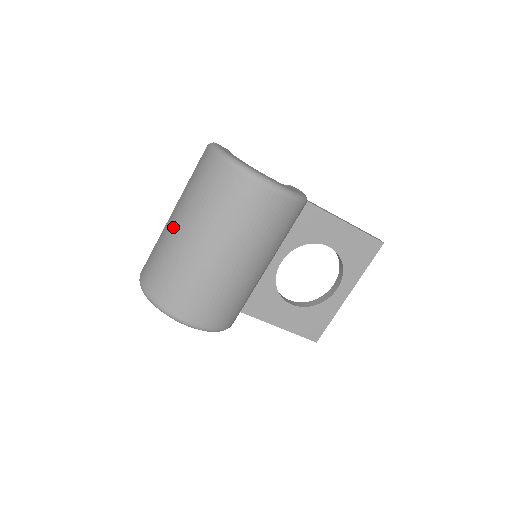
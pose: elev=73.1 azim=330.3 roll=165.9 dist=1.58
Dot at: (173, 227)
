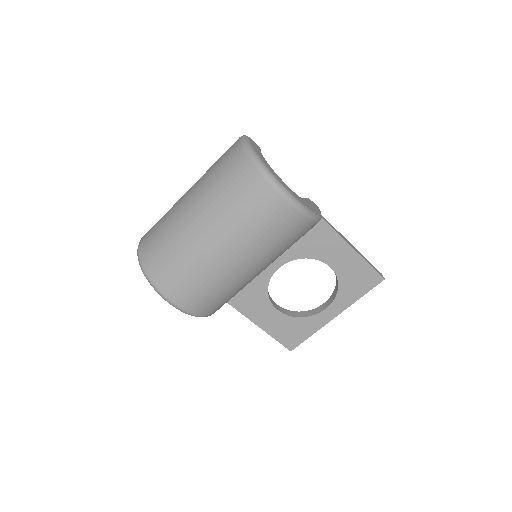
Dot at: (183, 206)
